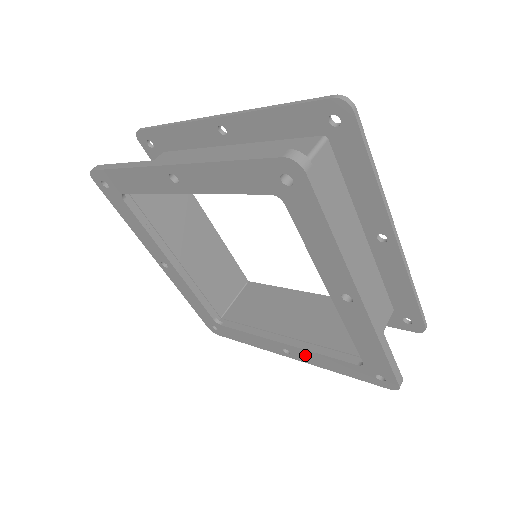
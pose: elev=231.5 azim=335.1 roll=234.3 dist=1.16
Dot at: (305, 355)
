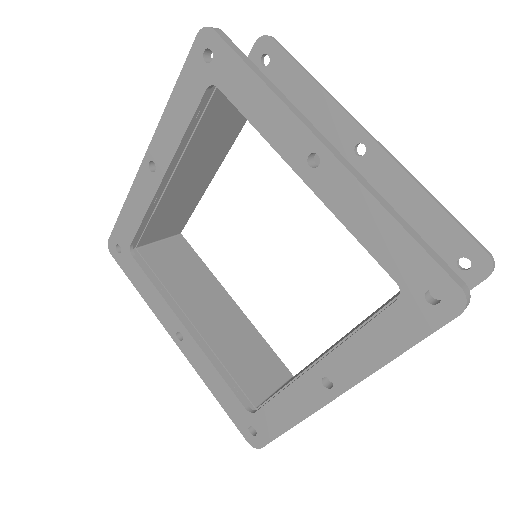
Dot at: (198, 356)
